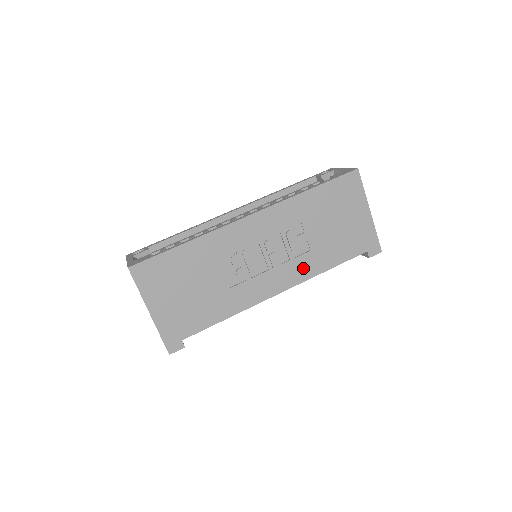
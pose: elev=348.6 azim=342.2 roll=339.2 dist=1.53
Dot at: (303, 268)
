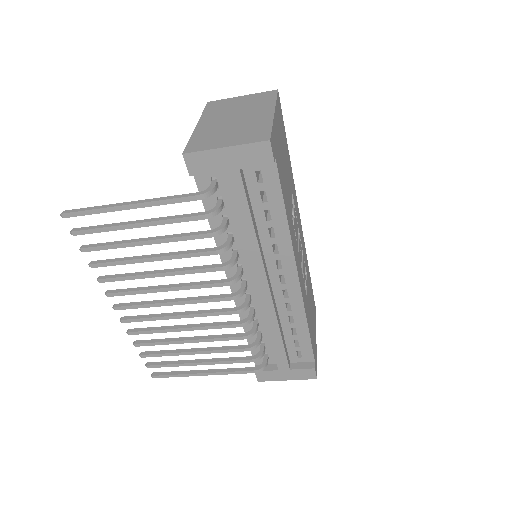
Dot at: (304, 295)
